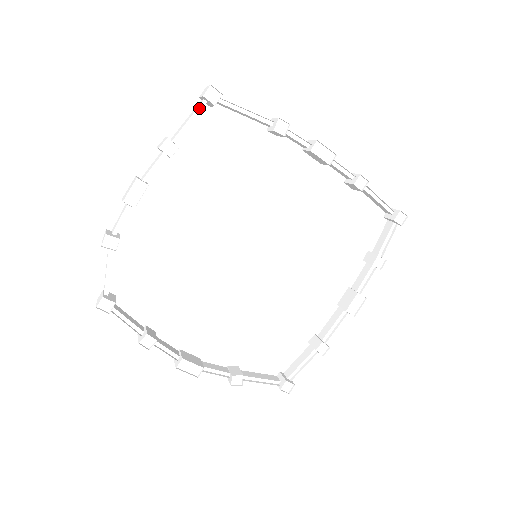
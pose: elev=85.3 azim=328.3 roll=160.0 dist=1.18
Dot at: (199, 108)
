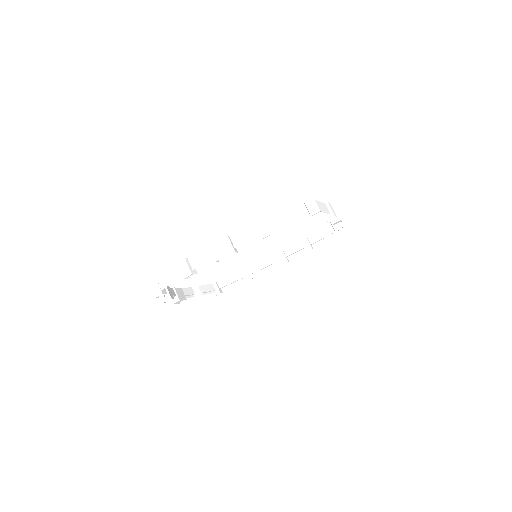
Dot at: (300, 214)
